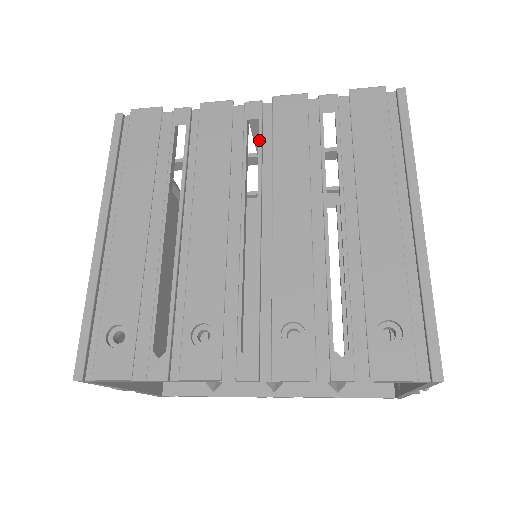
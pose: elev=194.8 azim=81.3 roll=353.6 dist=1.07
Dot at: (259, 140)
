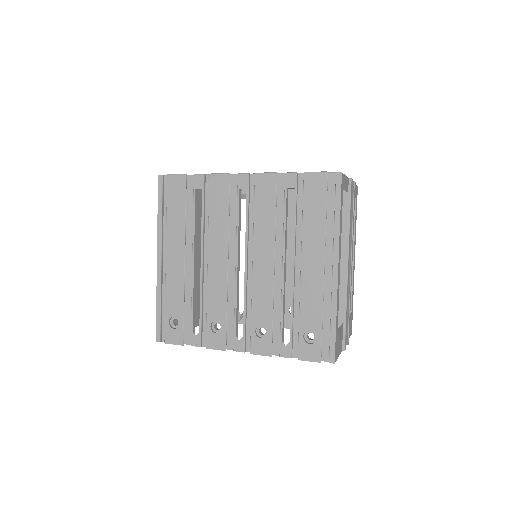
Dot at: (246, 205)
